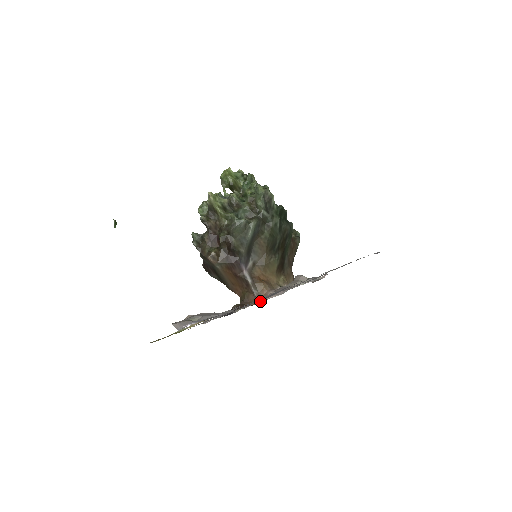
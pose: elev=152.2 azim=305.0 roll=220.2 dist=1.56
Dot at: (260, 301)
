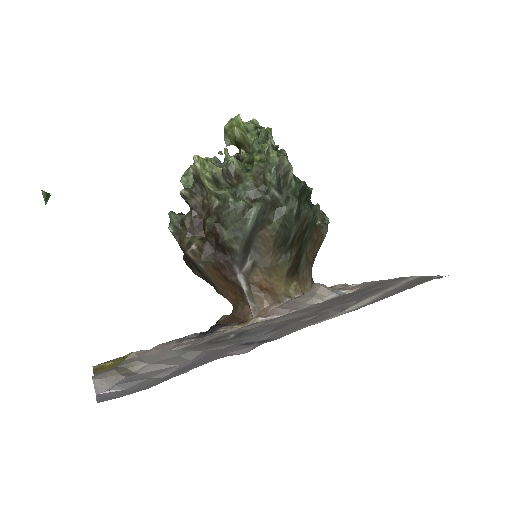
Dot at: (252, 326)
